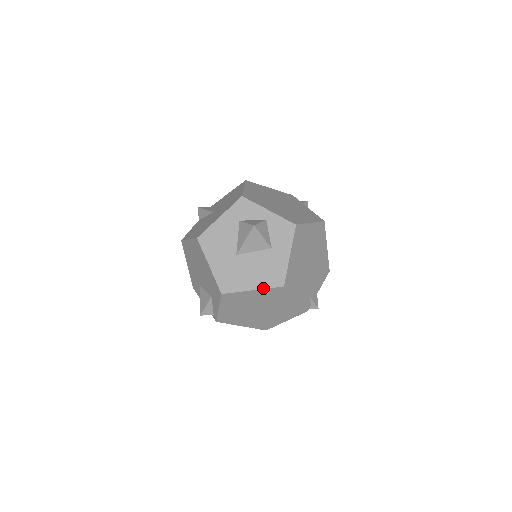
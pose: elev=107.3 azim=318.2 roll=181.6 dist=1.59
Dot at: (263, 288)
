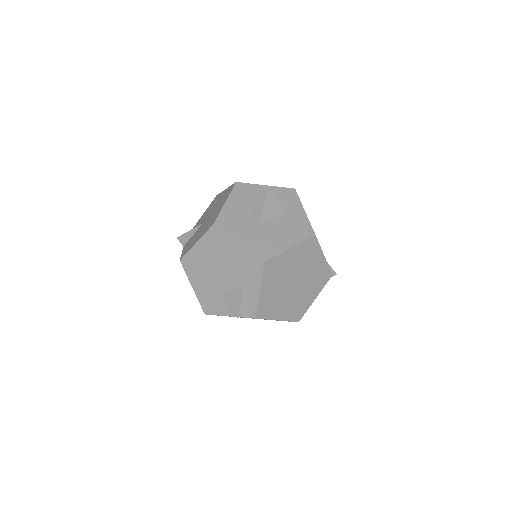
Dot at: (299, 243)
